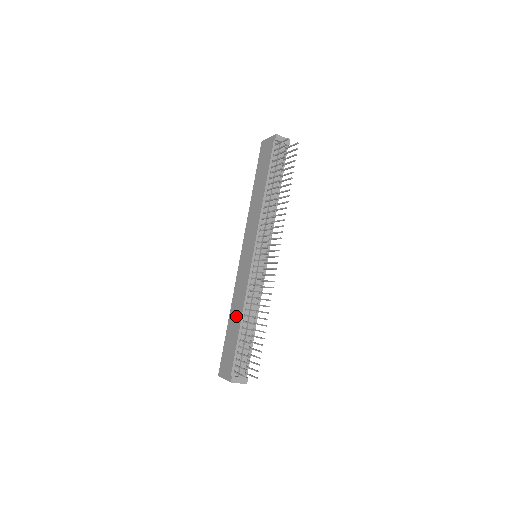
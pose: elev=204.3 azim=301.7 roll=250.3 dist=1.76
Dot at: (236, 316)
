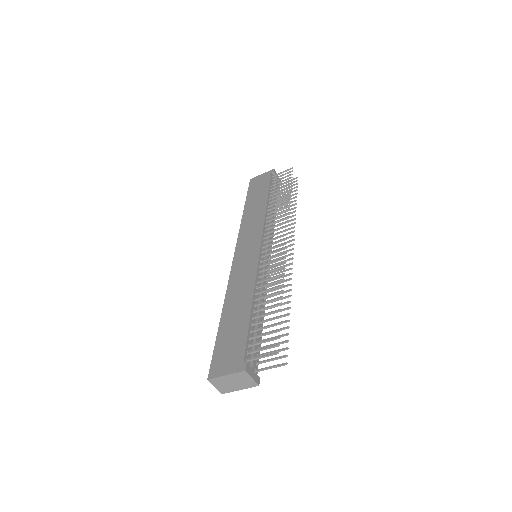
Dot at: (240, 303)
